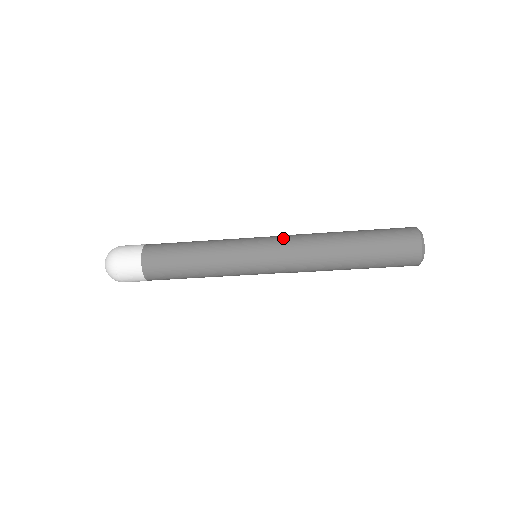
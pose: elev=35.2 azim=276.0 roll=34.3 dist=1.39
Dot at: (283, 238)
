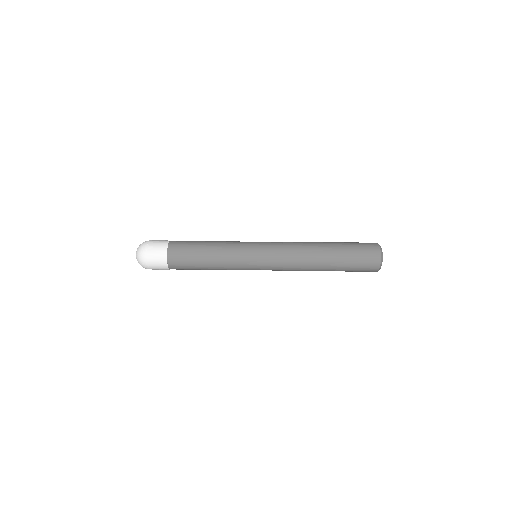
Dot at: occluded
